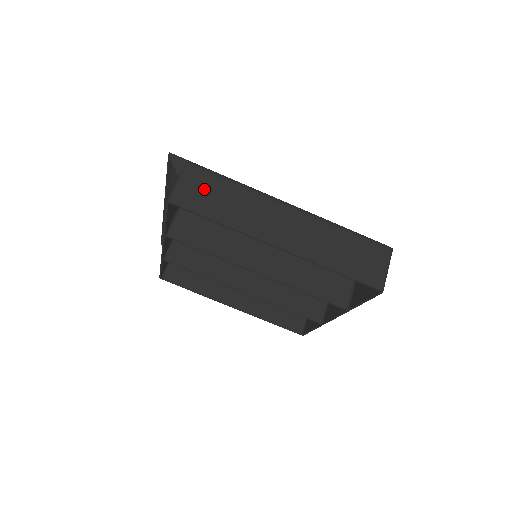
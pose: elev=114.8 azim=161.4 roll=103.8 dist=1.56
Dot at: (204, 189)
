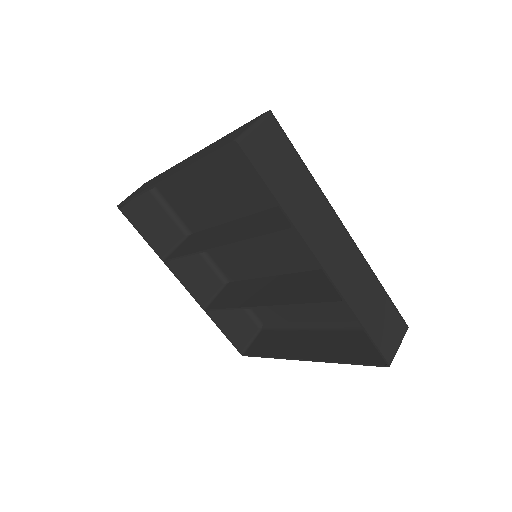
Dot at: occluded
